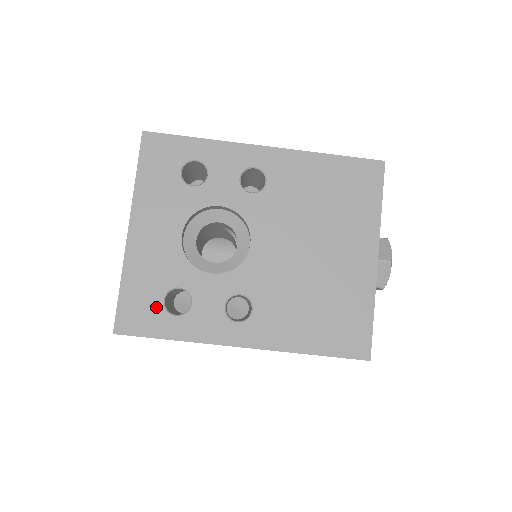
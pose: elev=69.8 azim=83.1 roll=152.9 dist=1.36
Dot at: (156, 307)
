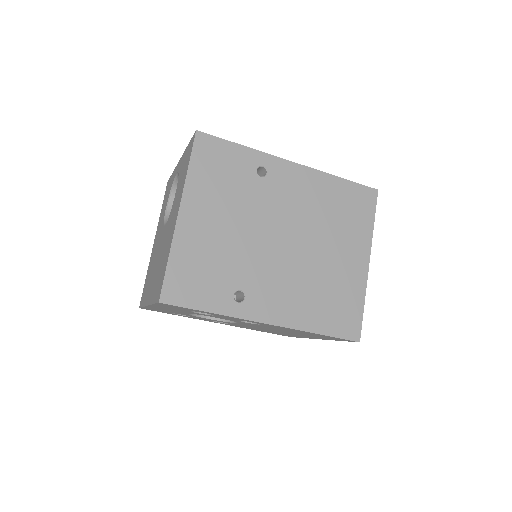
Dot at: (167, 312)
